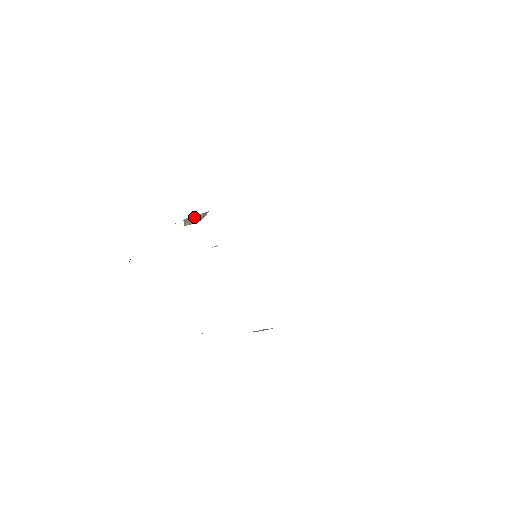
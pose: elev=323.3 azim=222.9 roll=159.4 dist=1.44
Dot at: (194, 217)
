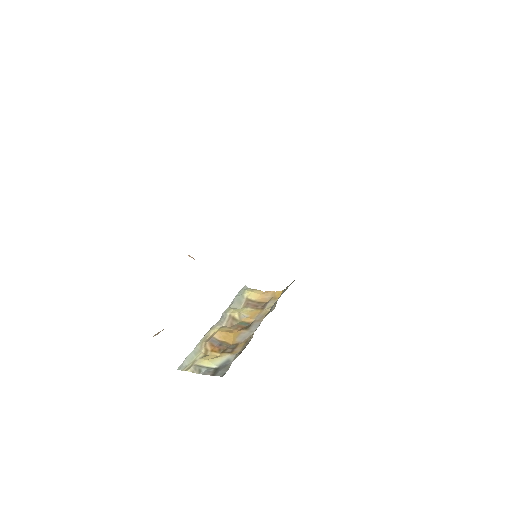
Dot at: occluded
